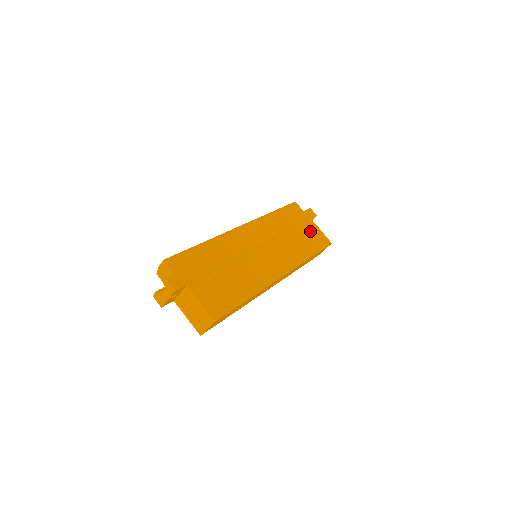
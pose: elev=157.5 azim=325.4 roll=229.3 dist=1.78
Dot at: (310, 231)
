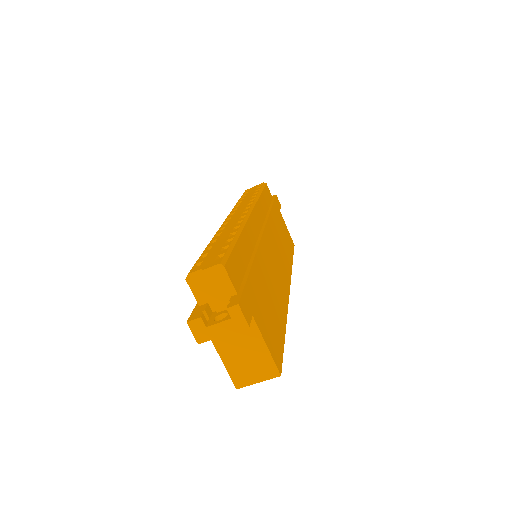
Dot at: (283, 227)
